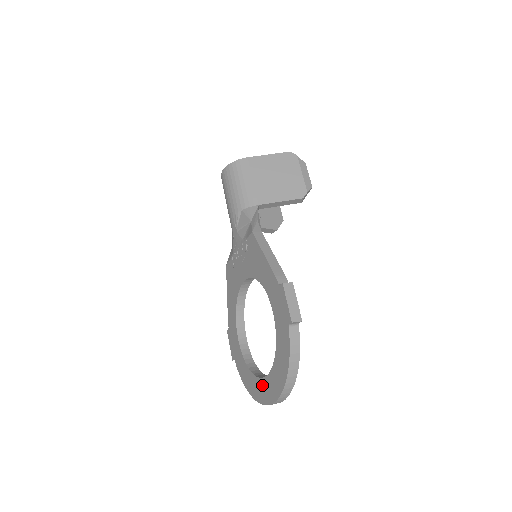
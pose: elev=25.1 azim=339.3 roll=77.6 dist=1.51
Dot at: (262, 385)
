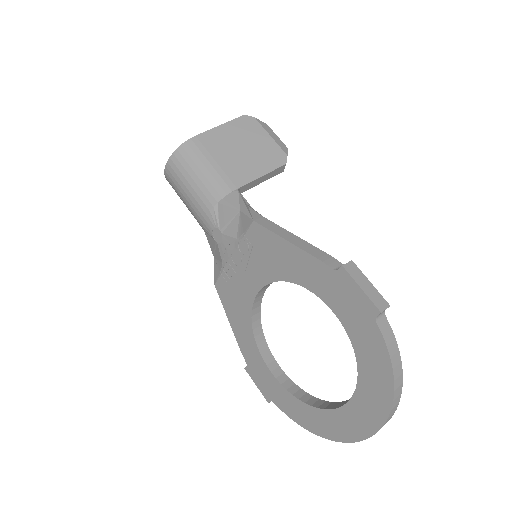
Dot at: (342, 417)
